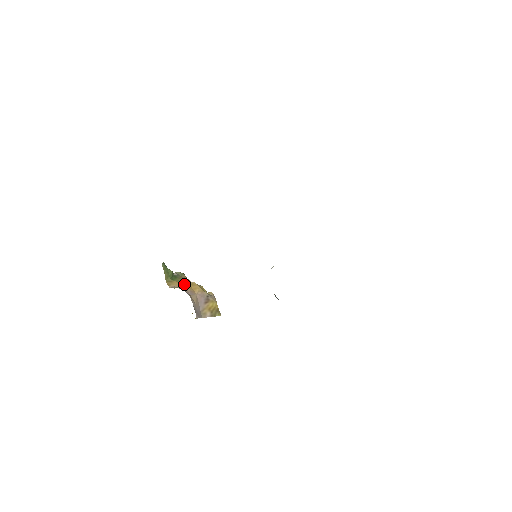
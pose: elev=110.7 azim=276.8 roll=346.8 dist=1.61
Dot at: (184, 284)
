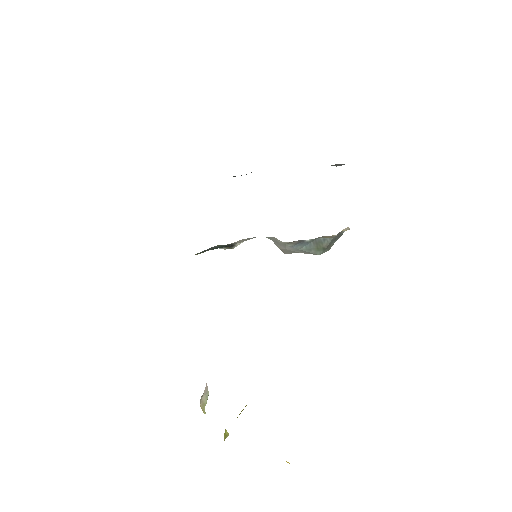
Dot at: occluded
